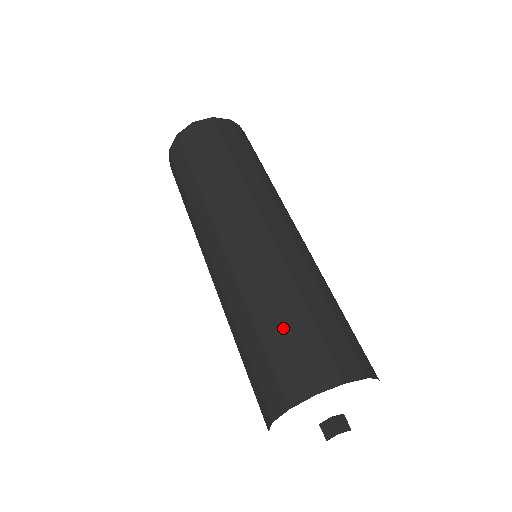
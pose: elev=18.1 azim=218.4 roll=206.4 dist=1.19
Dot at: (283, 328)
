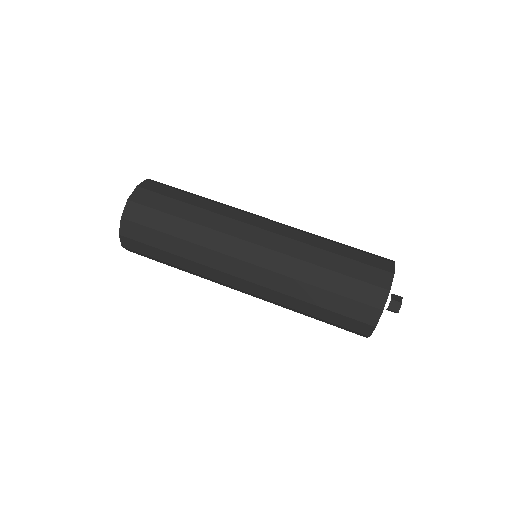
Dot at: (340, 275)
